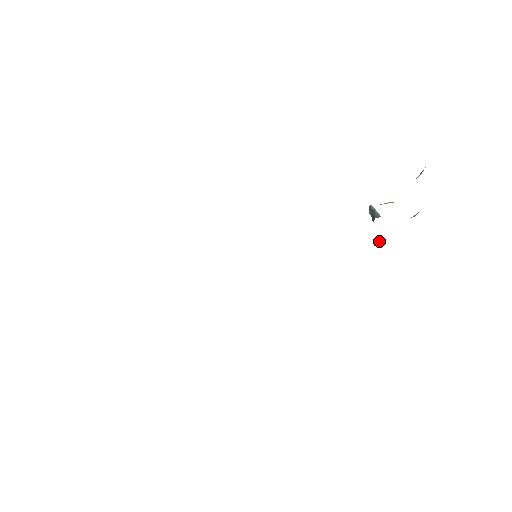
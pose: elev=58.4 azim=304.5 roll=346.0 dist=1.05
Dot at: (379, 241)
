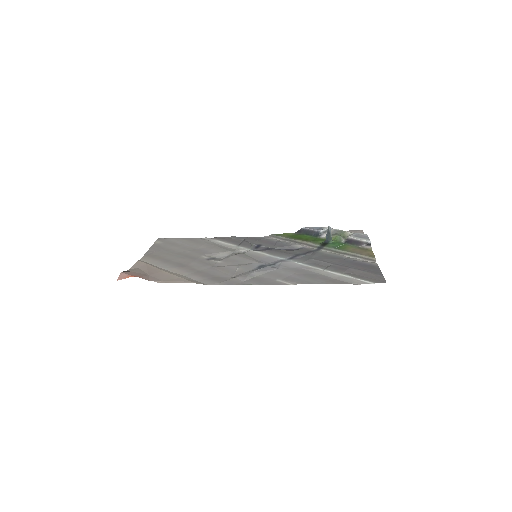
Dot at: (322, 235)
